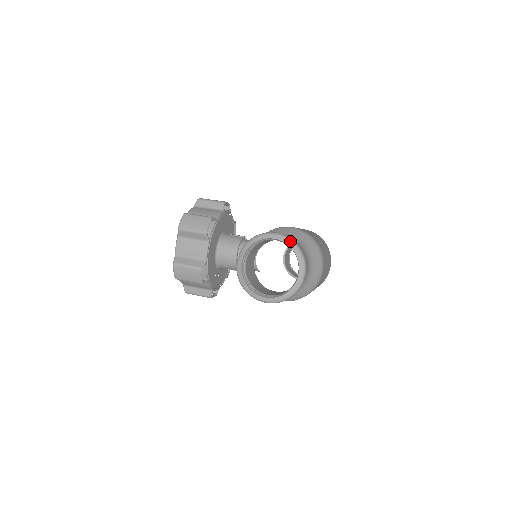
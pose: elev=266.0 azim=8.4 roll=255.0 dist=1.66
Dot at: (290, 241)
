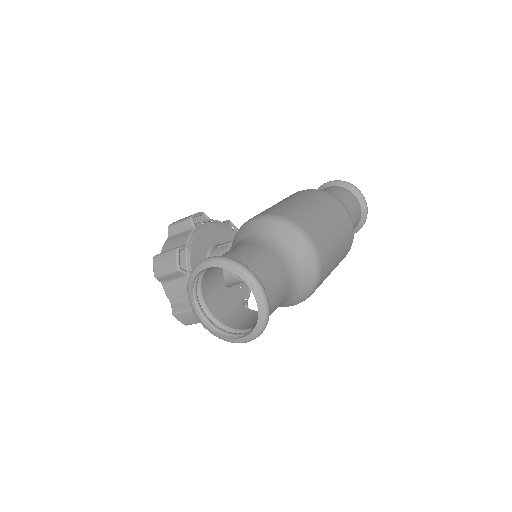
Dot at: (224, 262)
